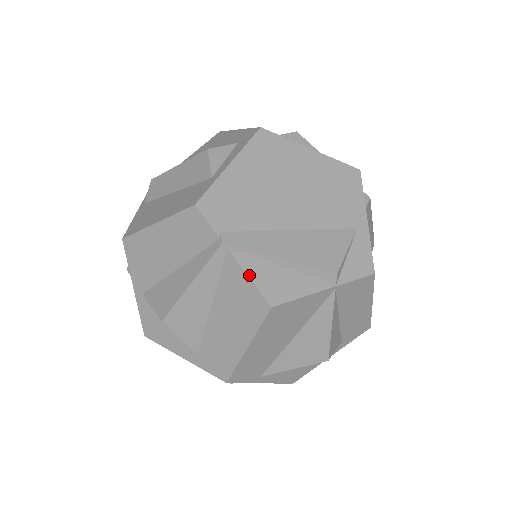
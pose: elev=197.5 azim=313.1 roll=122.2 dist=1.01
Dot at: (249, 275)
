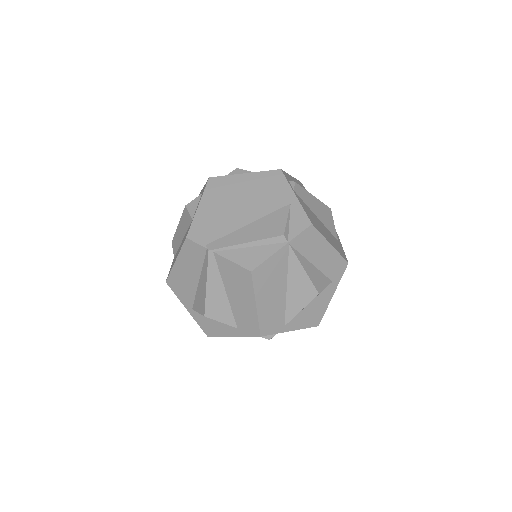
Dot at: (231, 260)
